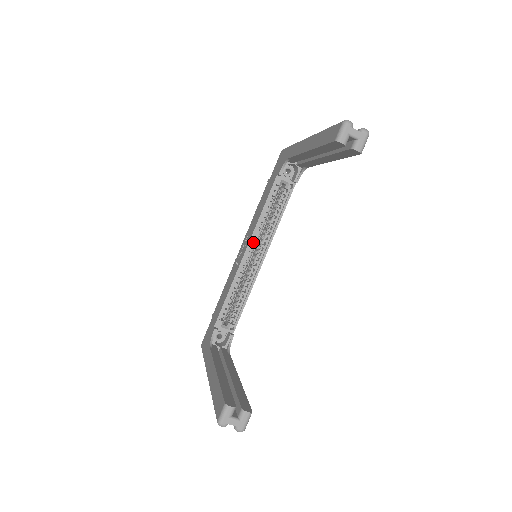
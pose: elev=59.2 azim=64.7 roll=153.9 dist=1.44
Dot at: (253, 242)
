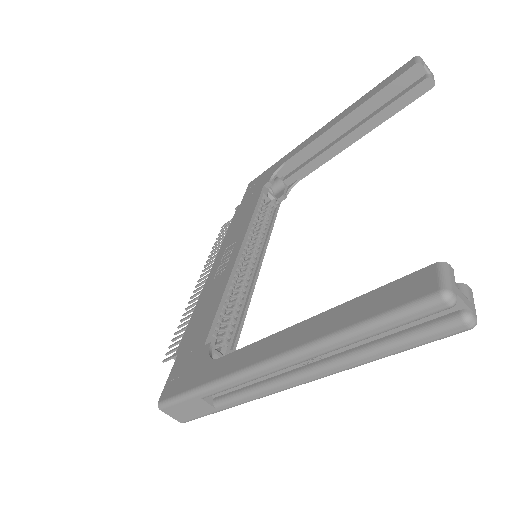
Dot at: (245, 245)
